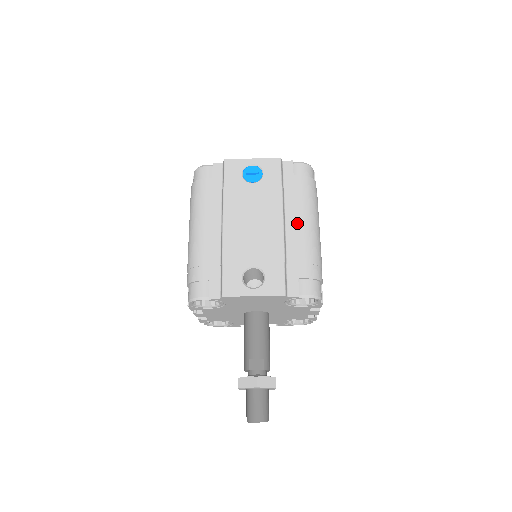
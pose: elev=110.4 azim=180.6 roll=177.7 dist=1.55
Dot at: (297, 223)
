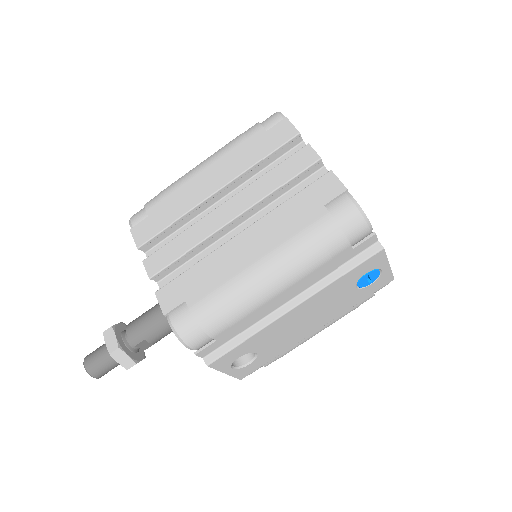
Dot at: (319, 329)
